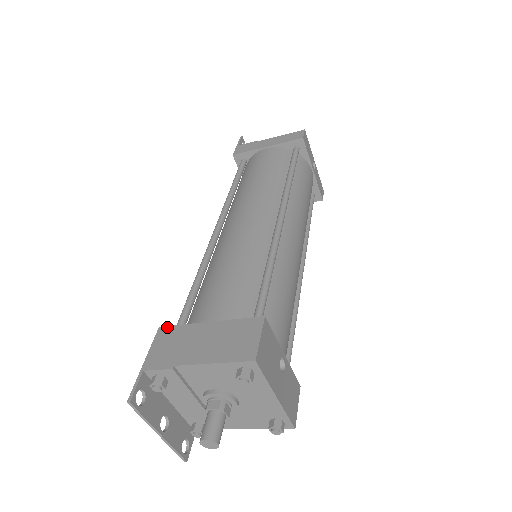
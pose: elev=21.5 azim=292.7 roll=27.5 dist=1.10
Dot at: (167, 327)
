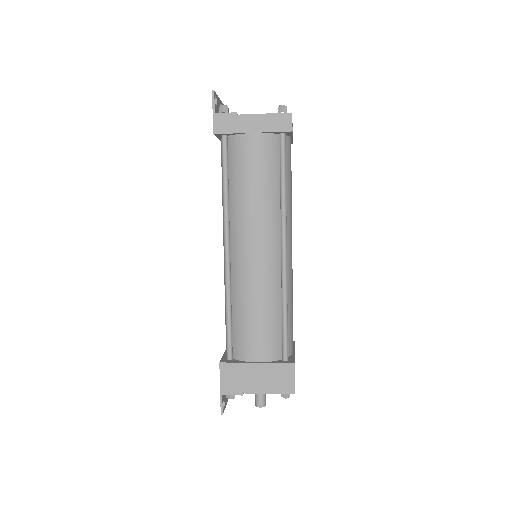
Dot at: (226, 364)
